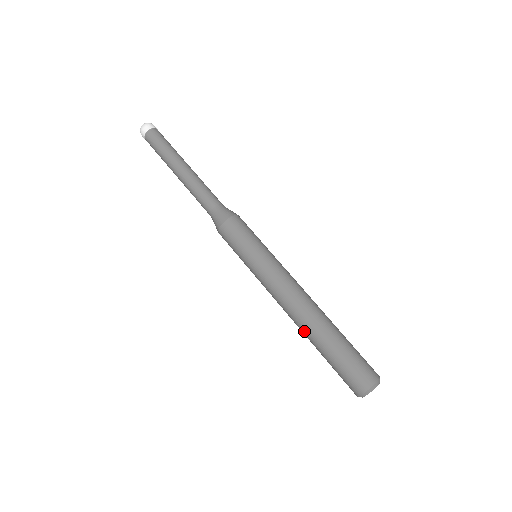
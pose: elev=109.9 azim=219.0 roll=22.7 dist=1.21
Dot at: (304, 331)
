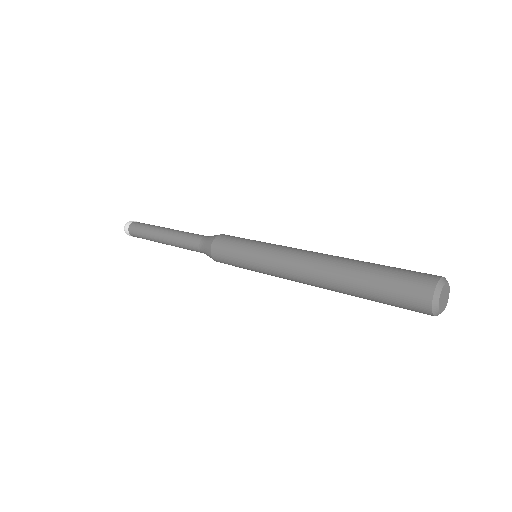
Dot at: (334, 268)
